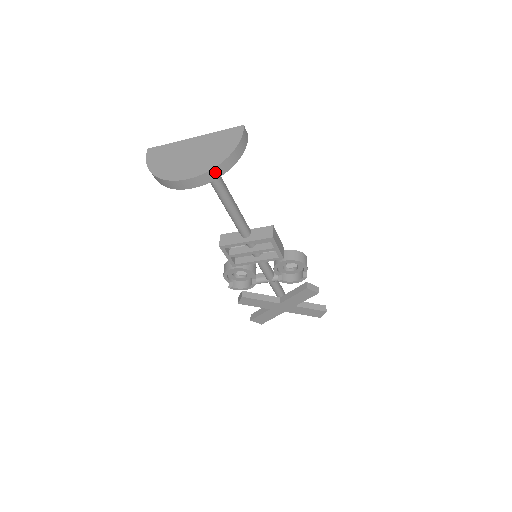
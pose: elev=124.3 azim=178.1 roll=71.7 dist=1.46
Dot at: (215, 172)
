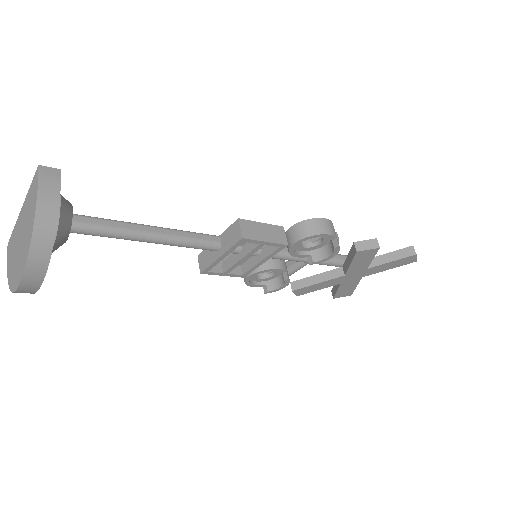
Dot at: (36, 260)
